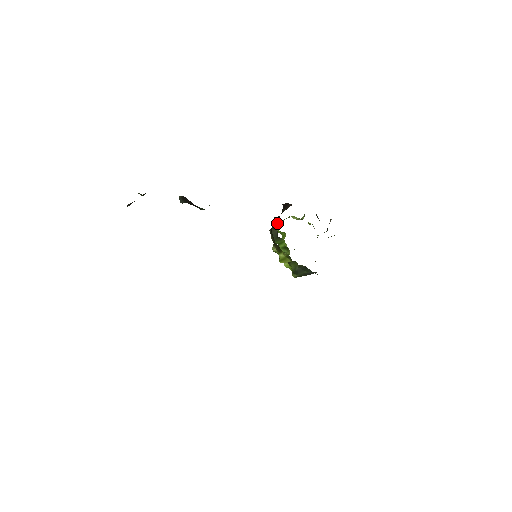
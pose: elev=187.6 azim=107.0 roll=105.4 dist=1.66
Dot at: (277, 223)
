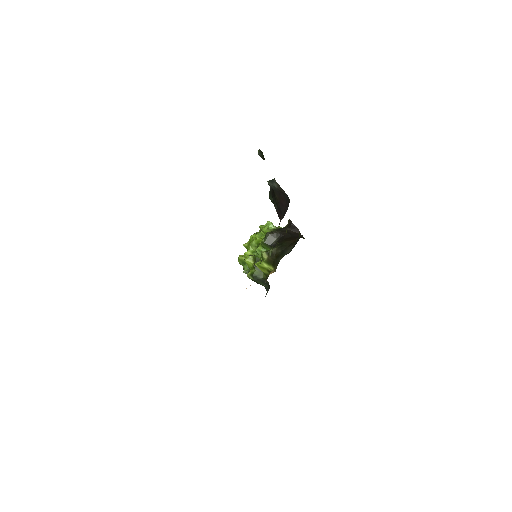
Dot at: (268, 222)
